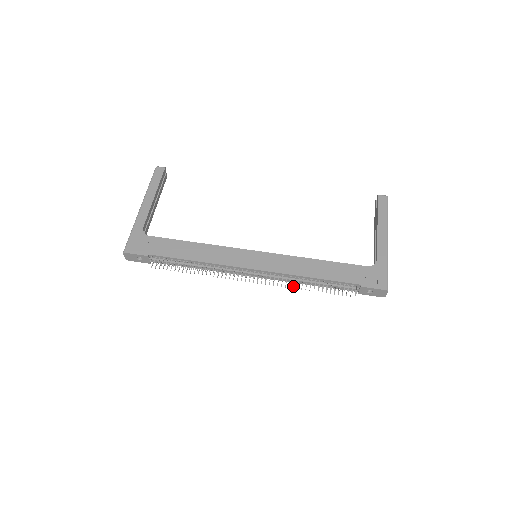
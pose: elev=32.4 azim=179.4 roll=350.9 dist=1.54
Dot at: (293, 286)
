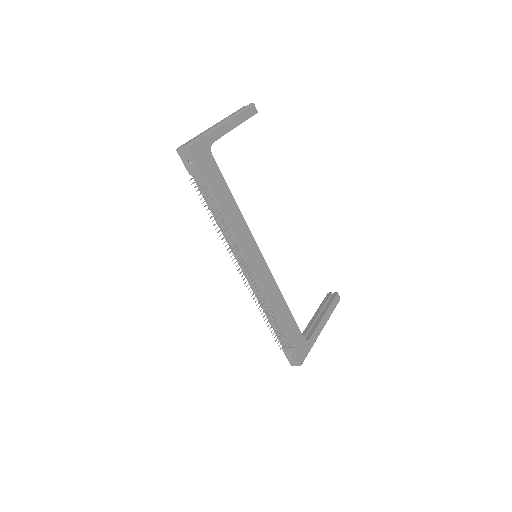
Dot at: occluded
